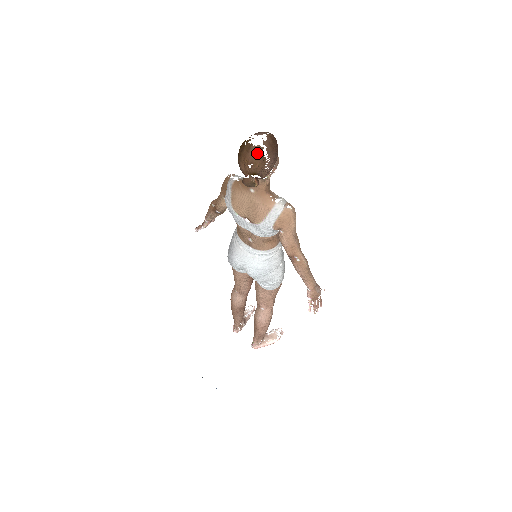
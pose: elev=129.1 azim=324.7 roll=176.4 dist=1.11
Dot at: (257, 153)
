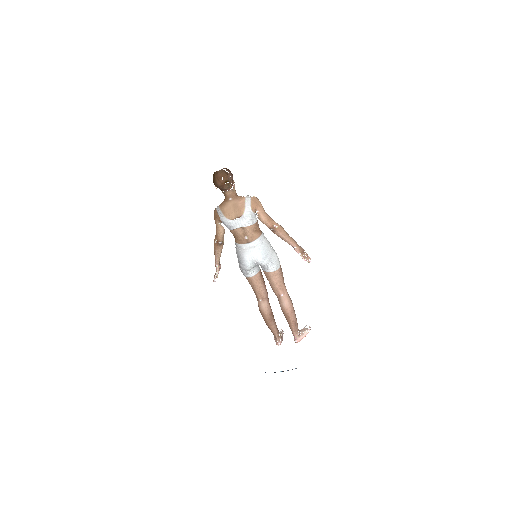
Dot at: (222, 172)
